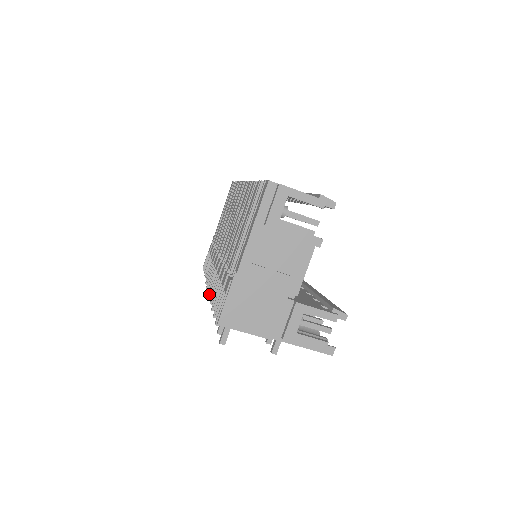
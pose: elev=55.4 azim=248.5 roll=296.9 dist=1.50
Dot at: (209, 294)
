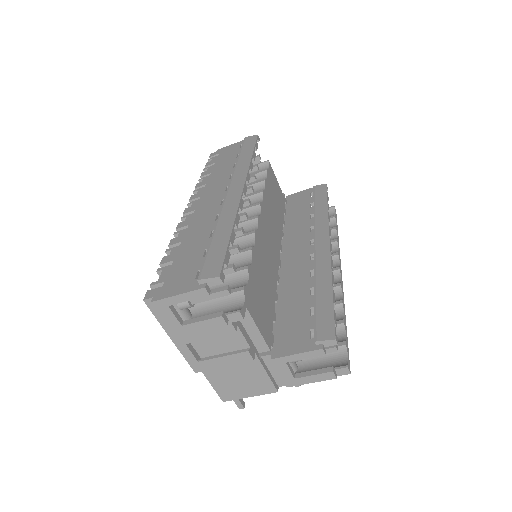
Dot at: occluded
